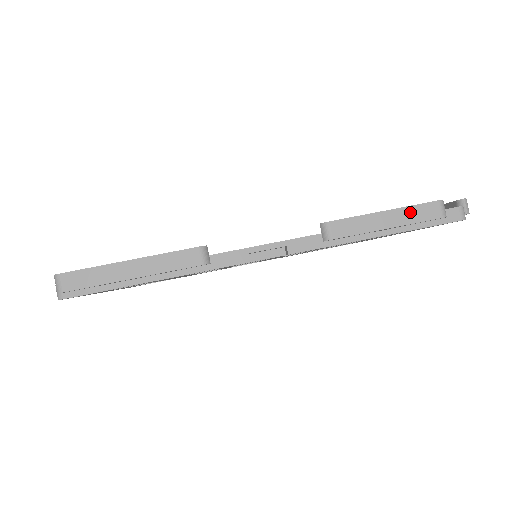
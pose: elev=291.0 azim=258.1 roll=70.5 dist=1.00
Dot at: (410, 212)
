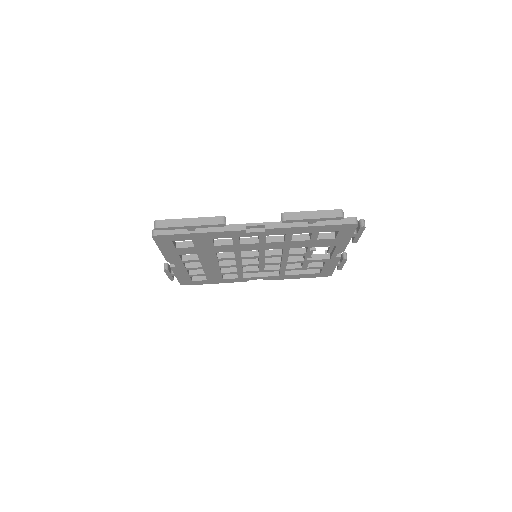
Dot at: (325, 213)
